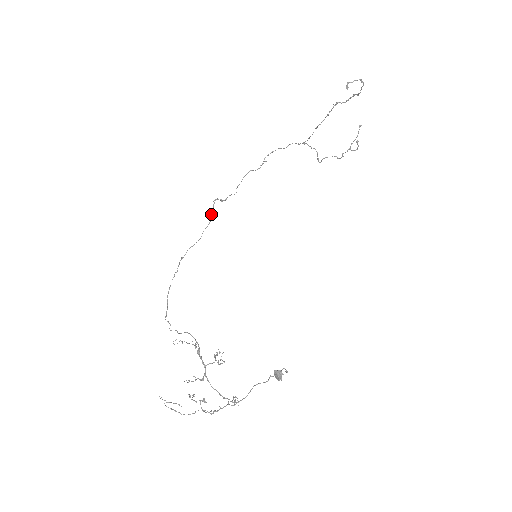
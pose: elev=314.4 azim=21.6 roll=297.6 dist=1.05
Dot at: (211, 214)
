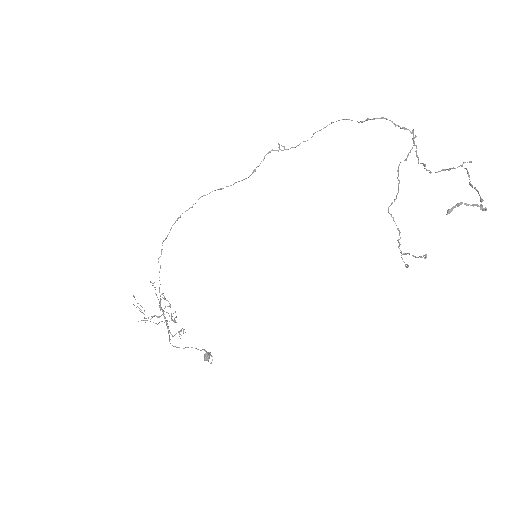
Dot at: (253, 170)
